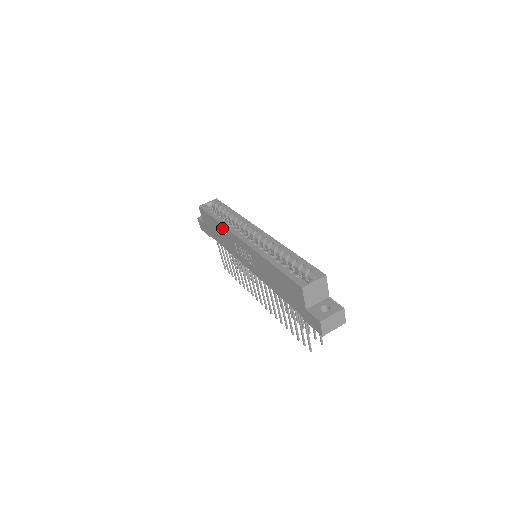
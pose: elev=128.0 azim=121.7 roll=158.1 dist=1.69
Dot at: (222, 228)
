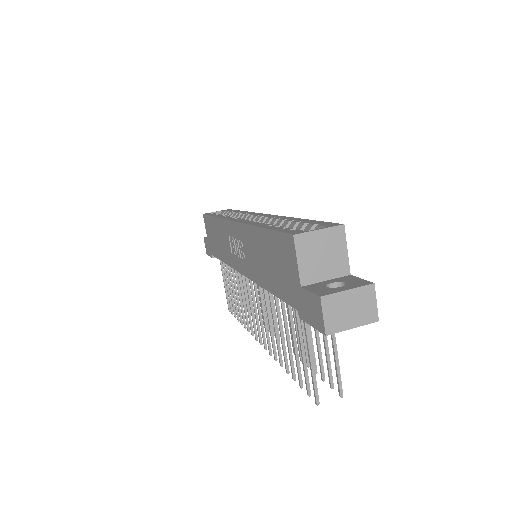
Dot at: (219, 224)
